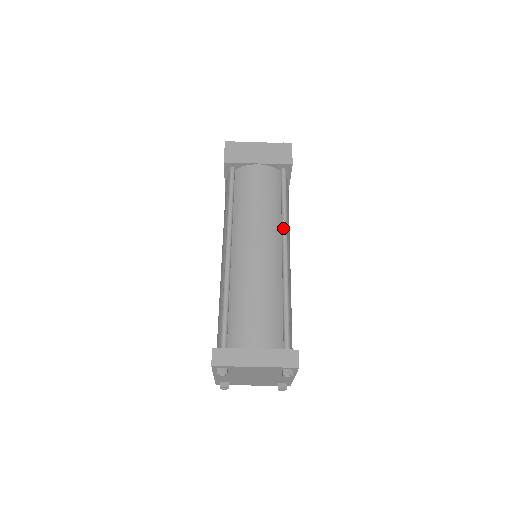
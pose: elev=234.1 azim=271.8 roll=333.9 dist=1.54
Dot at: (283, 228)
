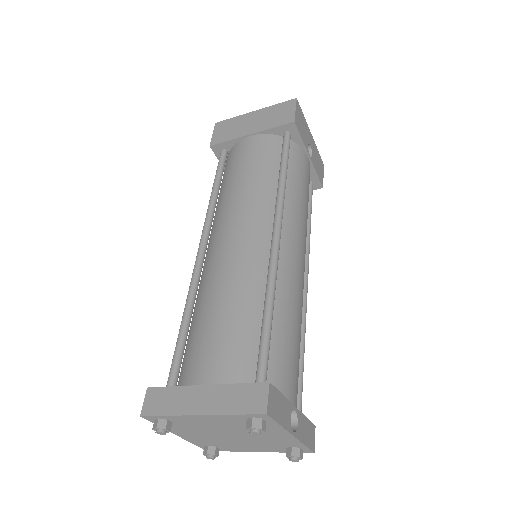
Dot at: (276, 205)
